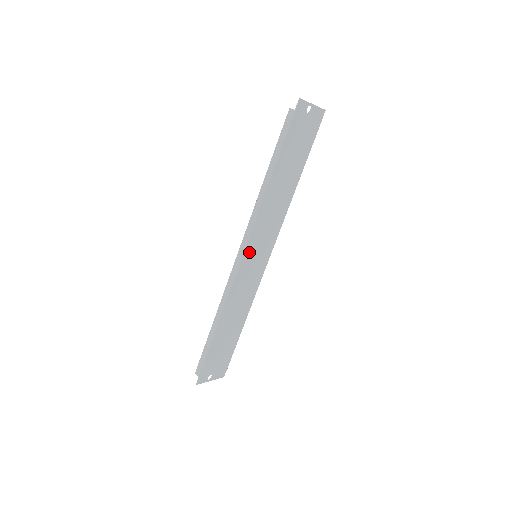
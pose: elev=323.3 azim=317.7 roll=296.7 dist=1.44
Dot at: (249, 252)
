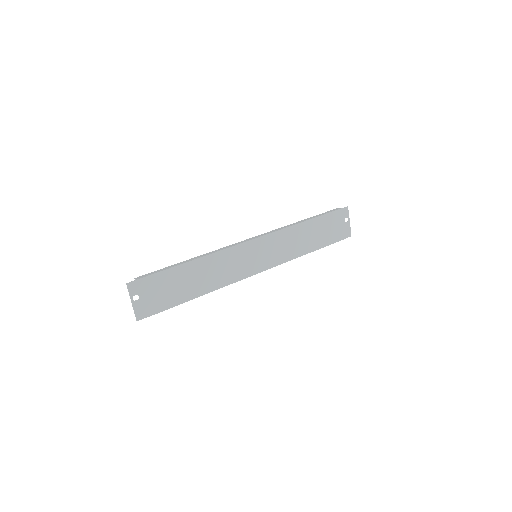
Dot at: (258, 244)
